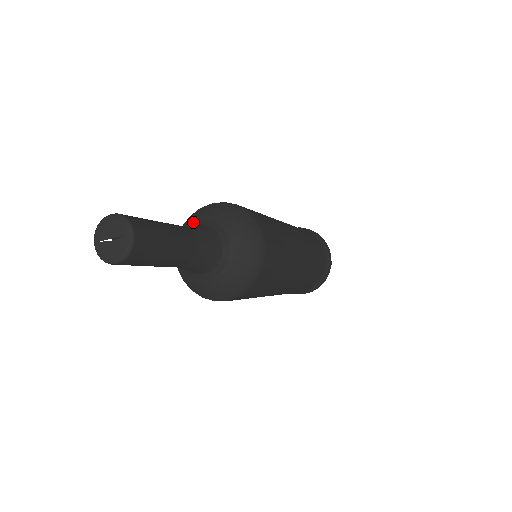
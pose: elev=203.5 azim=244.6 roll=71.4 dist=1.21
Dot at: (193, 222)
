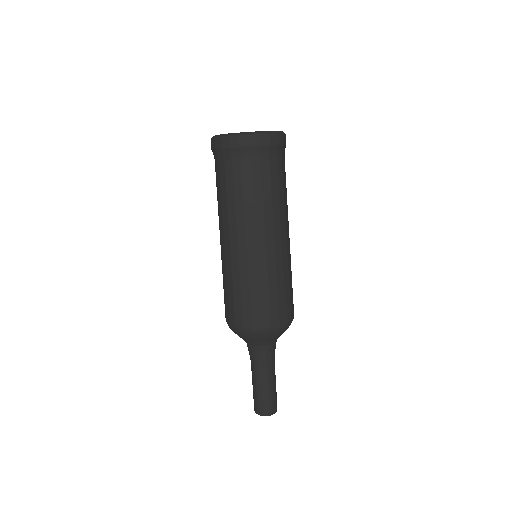
Dot at: (261, 343)
